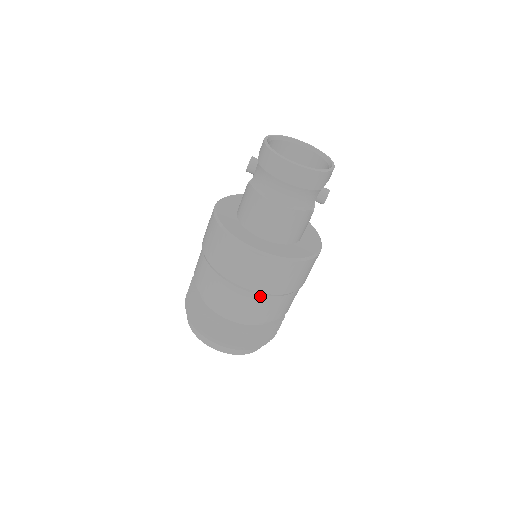
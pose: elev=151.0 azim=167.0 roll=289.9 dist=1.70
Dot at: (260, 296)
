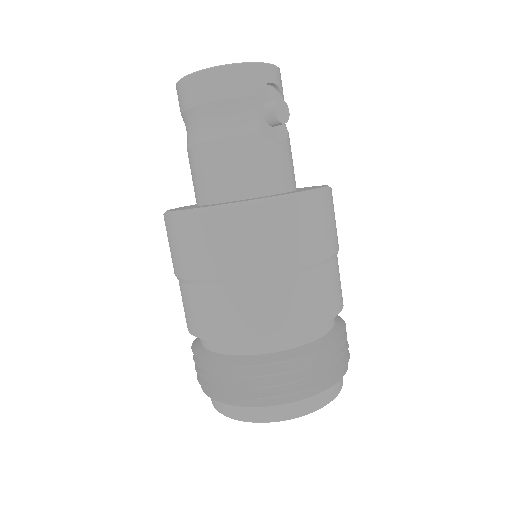
Dot at: (227, 287)
